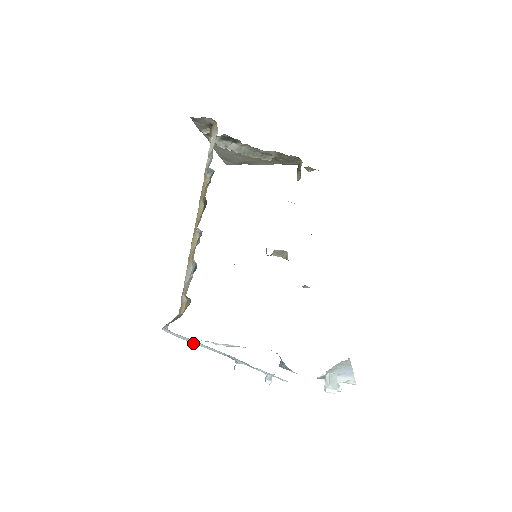
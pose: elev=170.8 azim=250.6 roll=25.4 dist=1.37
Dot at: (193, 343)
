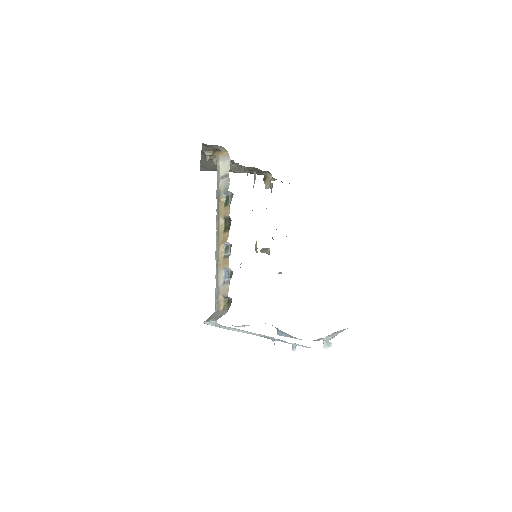
Dot at: (234, 330)
